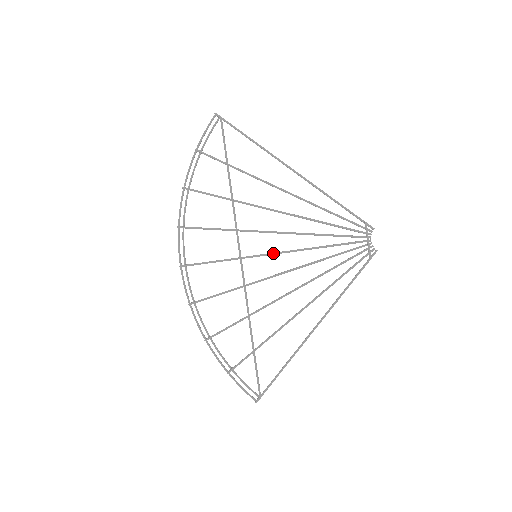
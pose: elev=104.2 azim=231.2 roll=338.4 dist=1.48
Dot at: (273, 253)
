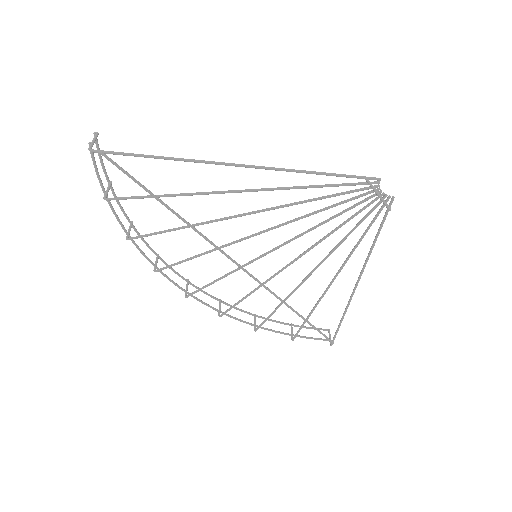
Dot at: (274, 250)
